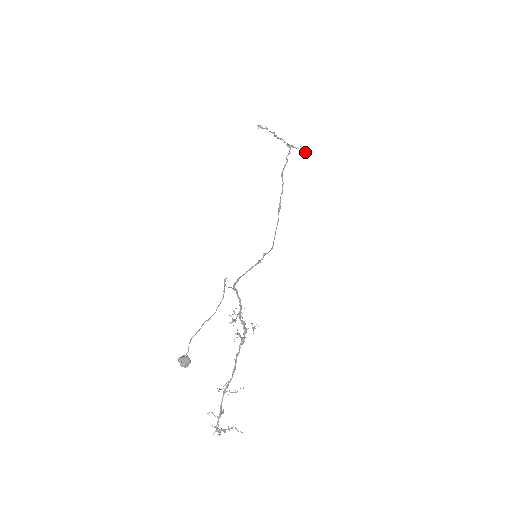
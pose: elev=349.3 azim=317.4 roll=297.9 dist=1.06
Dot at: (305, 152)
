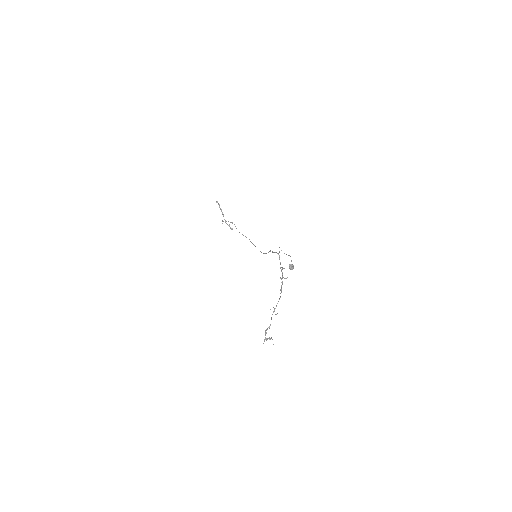
Dot at: (230, 228)
